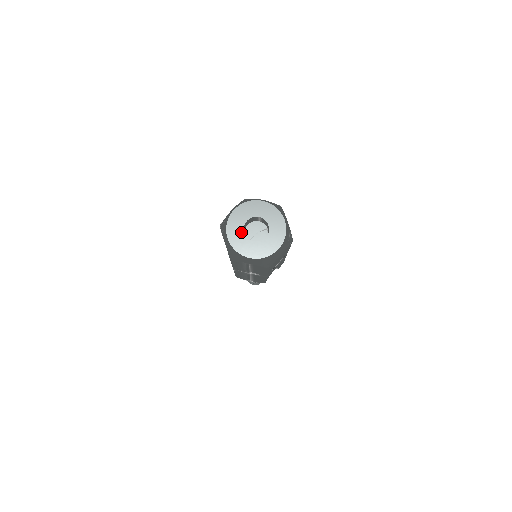
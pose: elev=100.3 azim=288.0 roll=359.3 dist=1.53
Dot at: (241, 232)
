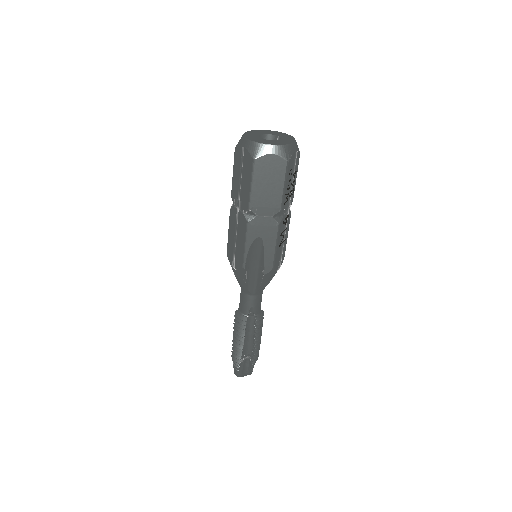
Dot at: (258, 134)
